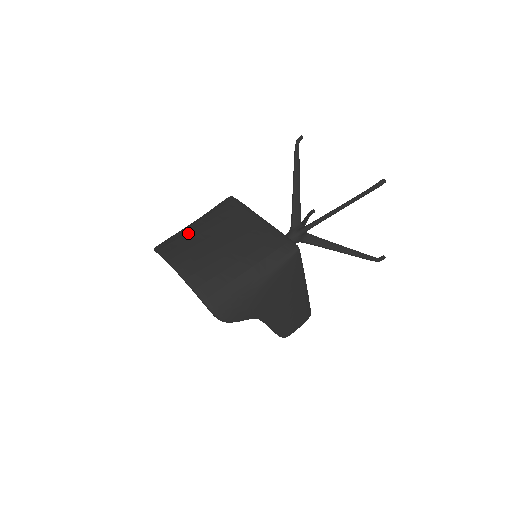
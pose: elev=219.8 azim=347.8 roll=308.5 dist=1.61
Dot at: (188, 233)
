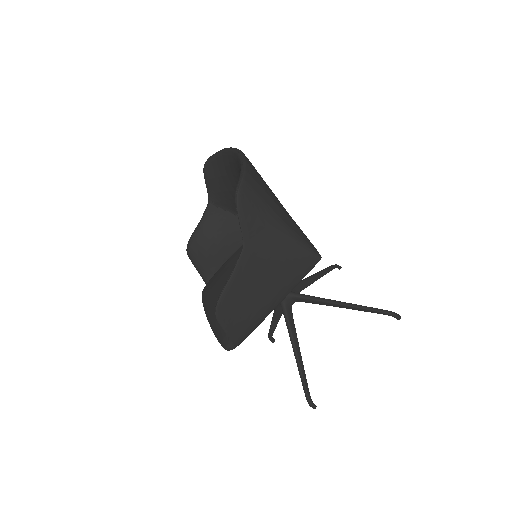
Dot at: occluded
